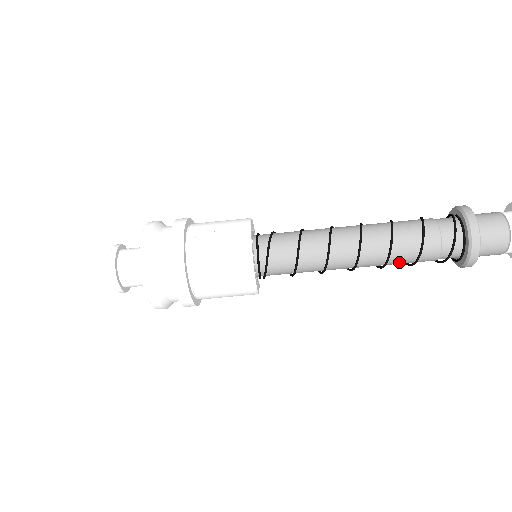
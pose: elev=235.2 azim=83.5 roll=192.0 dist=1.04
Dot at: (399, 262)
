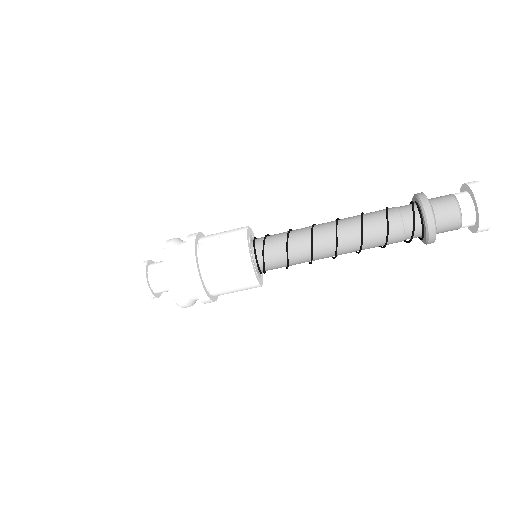
Dot at: (372, 247)
